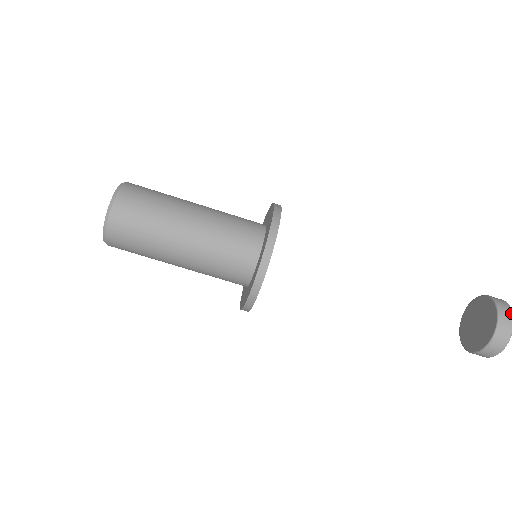
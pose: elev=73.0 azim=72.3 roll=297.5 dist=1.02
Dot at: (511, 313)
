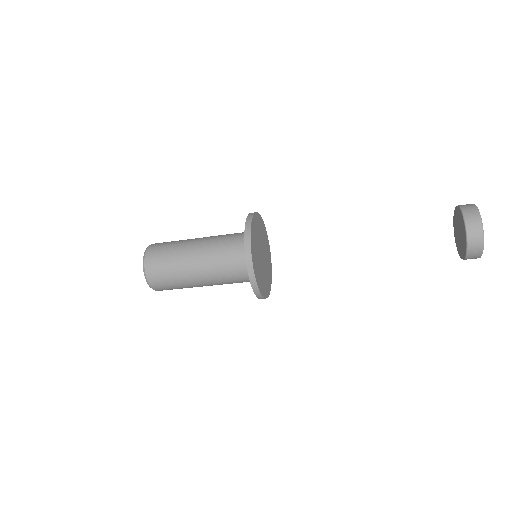
Dot at: (476, 210)
